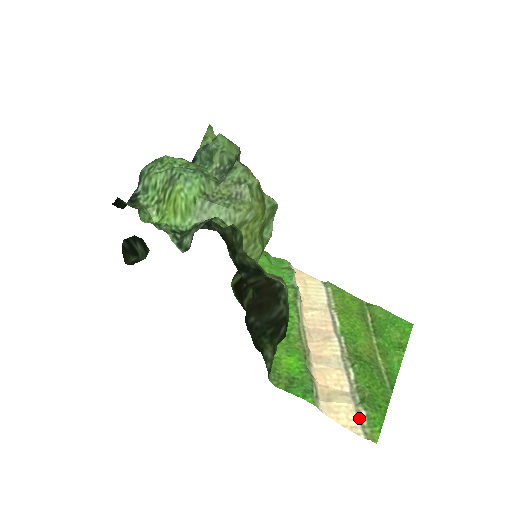
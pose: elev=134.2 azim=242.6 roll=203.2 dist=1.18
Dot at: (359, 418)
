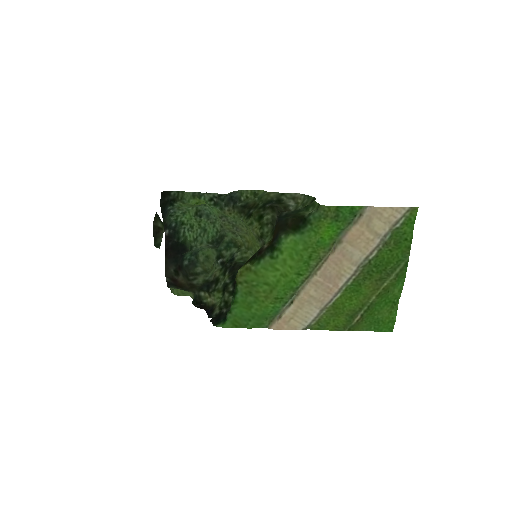
Dot at: (397, 221)
